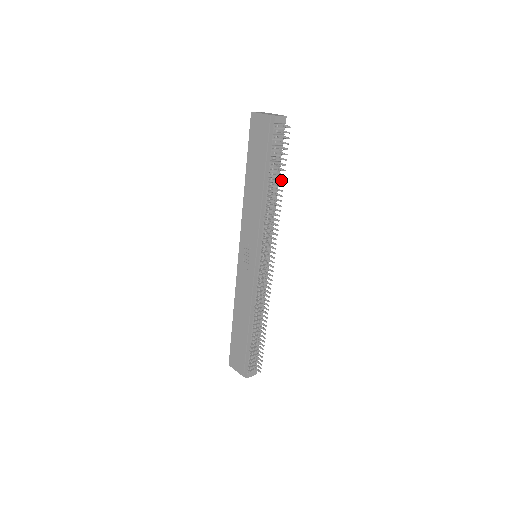
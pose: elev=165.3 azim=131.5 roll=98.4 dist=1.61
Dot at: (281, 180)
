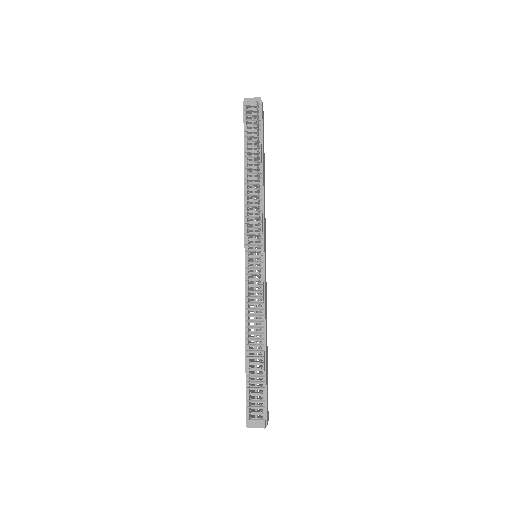
Dot at: (257, 156)
